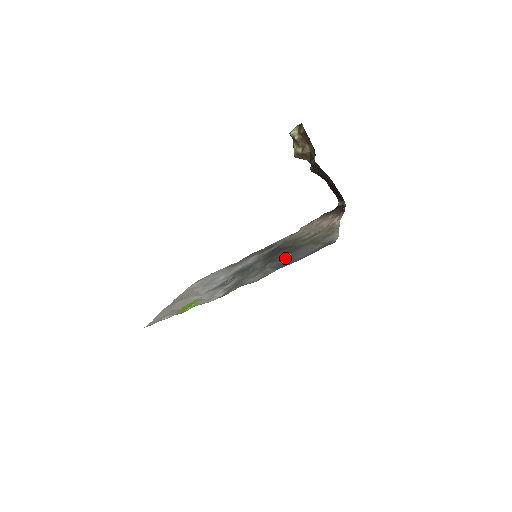
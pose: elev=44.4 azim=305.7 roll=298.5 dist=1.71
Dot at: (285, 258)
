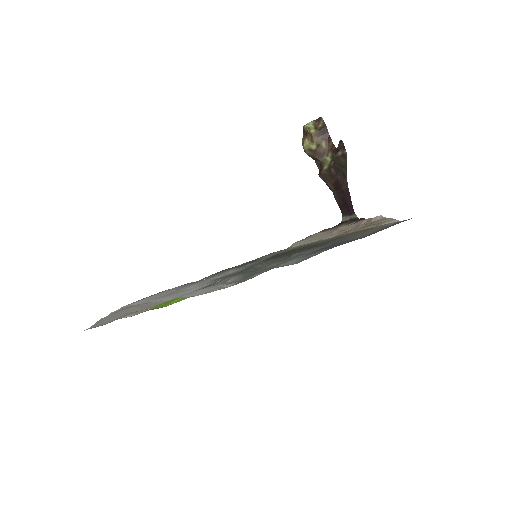
Dot at: (325, 244)
